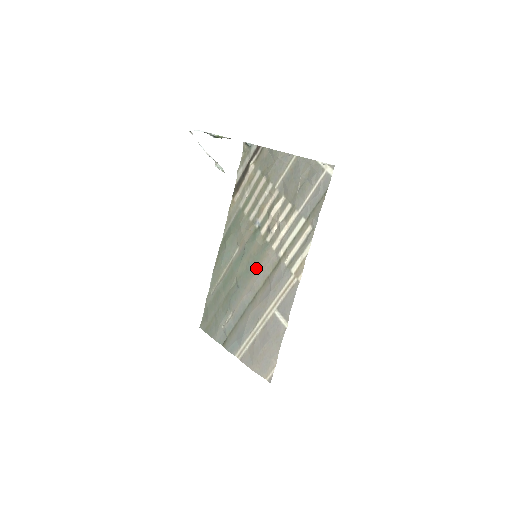
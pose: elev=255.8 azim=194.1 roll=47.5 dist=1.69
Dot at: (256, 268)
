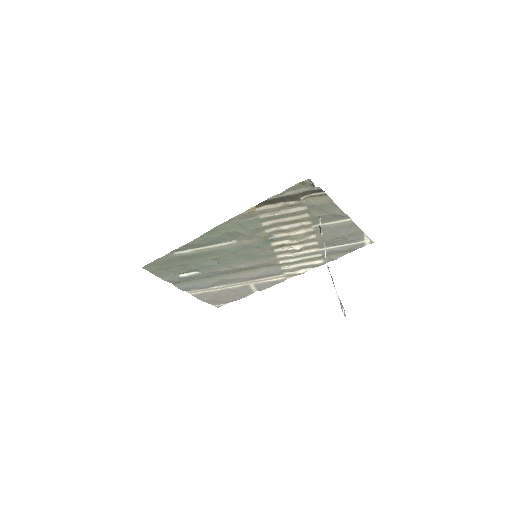
Dot at: (250, 261)
